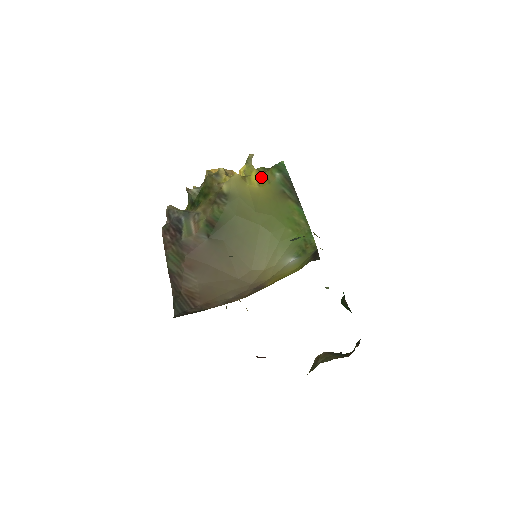
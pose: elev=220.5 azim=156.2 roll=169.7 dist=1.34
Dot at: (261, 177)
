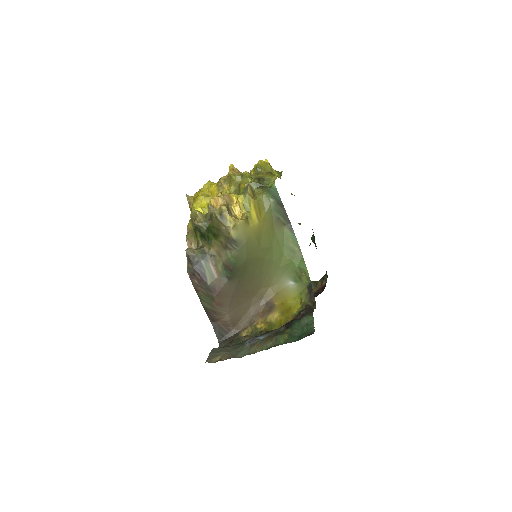
Dot at: (258, 207)
